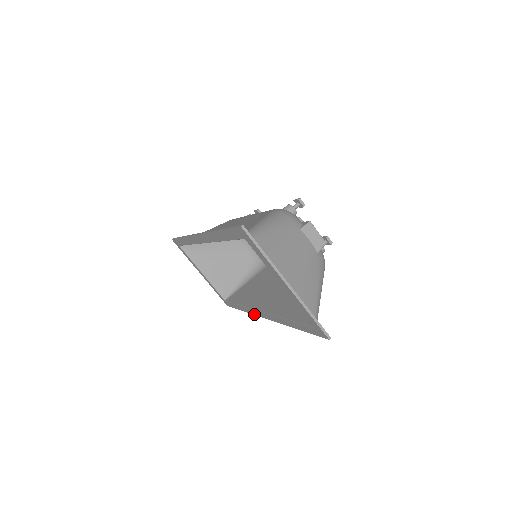
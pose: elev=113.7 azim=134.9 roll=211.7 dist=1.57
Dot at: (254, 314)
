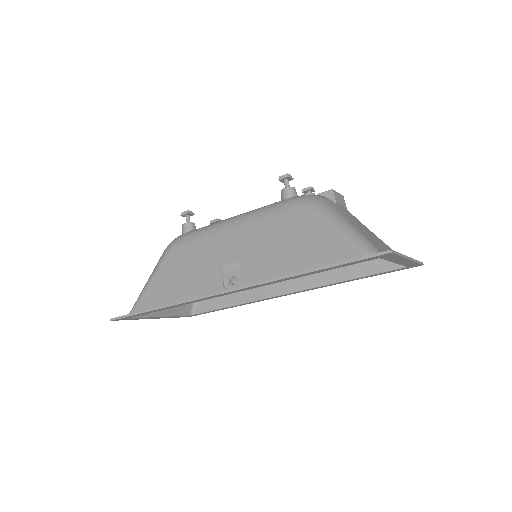
Dot at: occluded
